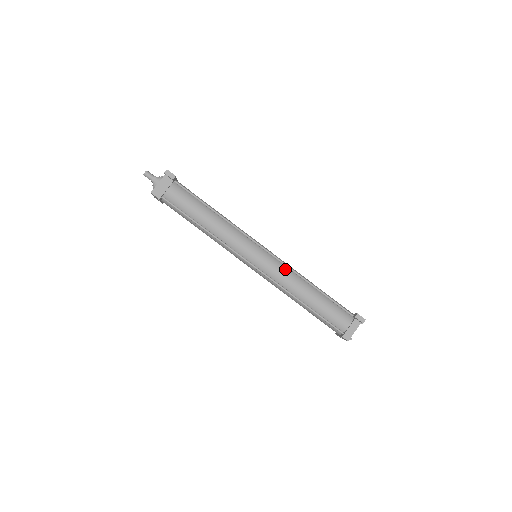
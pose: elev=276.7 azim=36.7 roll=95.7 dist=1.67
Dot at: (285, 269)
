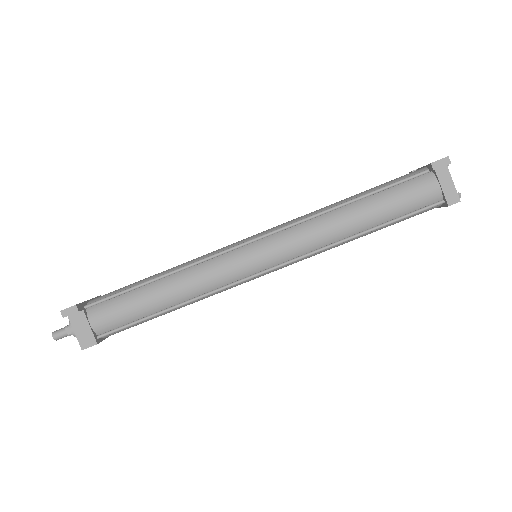
Dot at: (299, 229)
